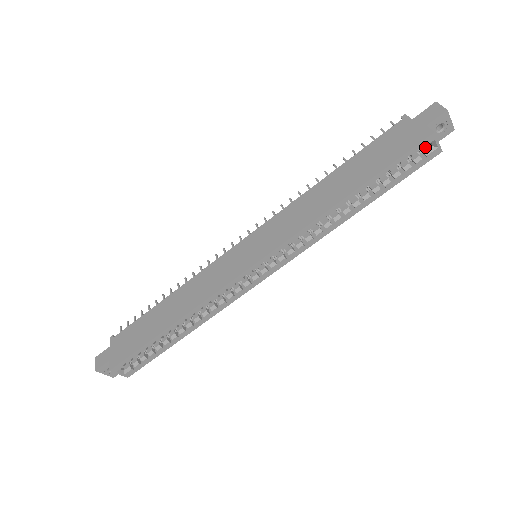
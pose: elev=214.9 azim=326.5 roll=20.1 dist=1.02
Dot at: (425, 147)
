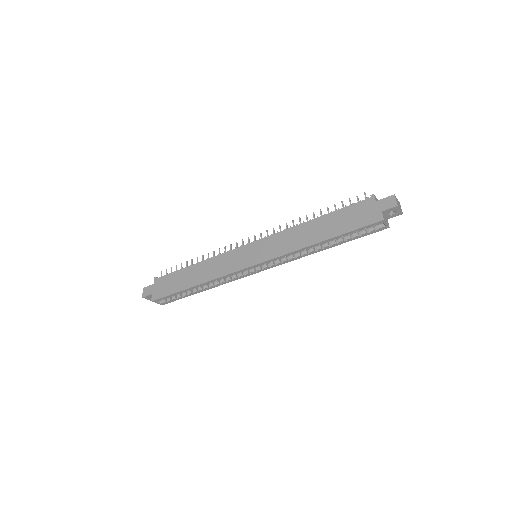
Dot at: occluded
